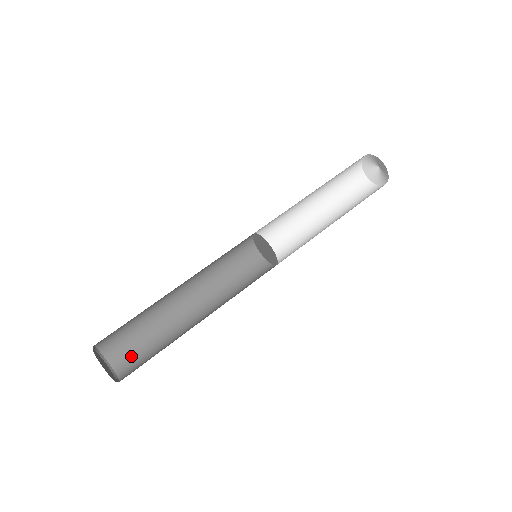
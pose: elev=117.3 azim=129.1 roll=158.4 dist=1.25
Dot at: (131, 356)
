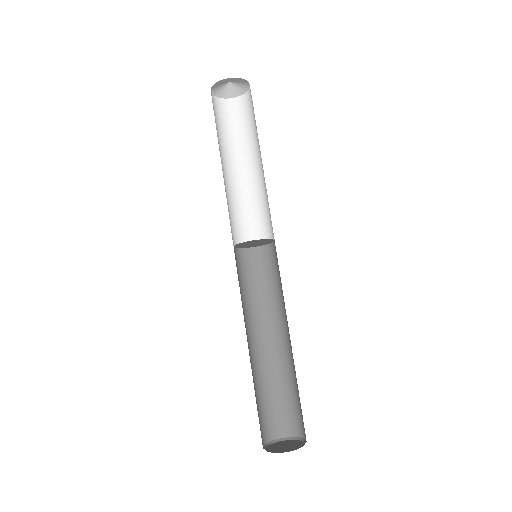
Dot at: (279, 417)
